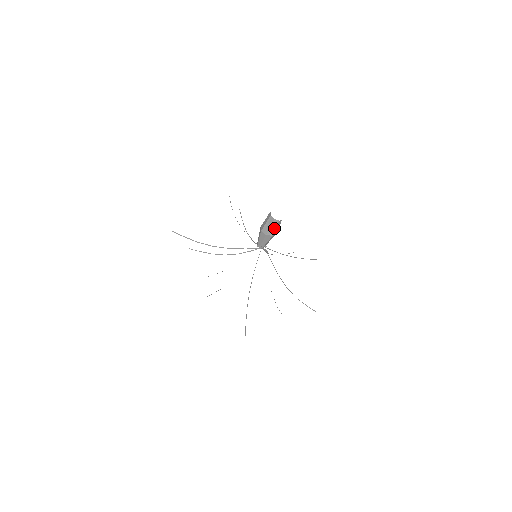
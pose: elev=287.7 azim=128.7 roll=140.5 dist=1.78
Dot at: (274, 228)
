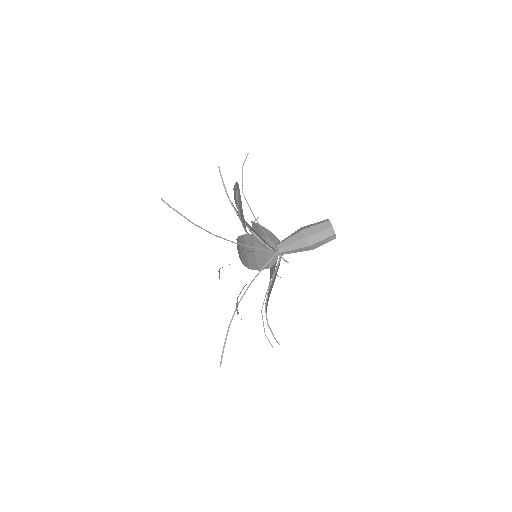
Dot at: (324, 243)
